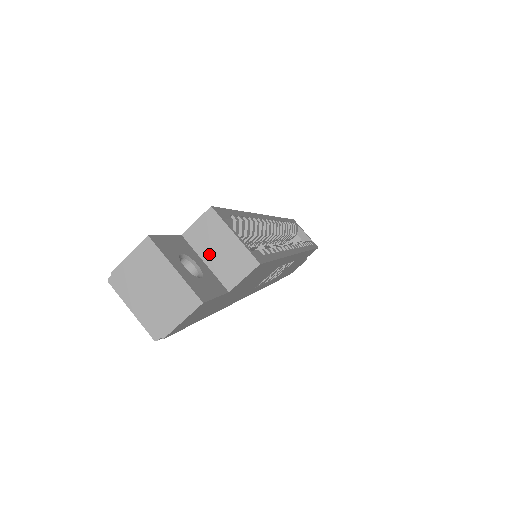
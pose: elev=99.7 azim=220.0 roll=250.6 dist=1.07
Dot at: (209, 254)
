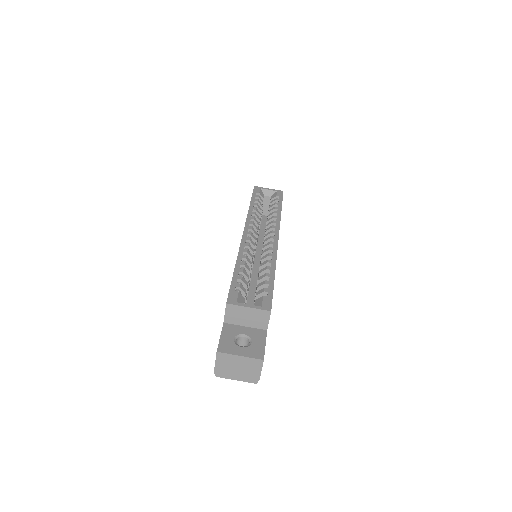
Dot at: (244, 322)
